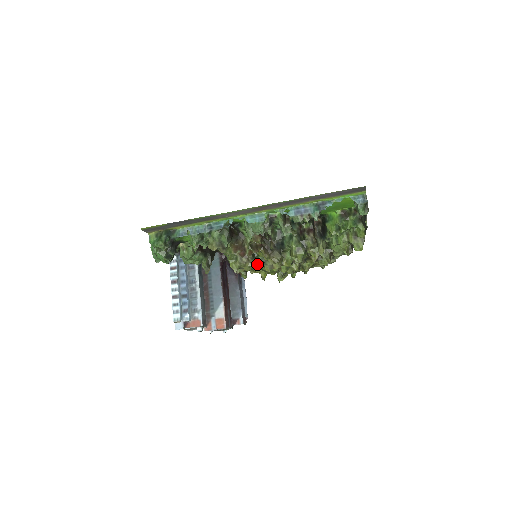
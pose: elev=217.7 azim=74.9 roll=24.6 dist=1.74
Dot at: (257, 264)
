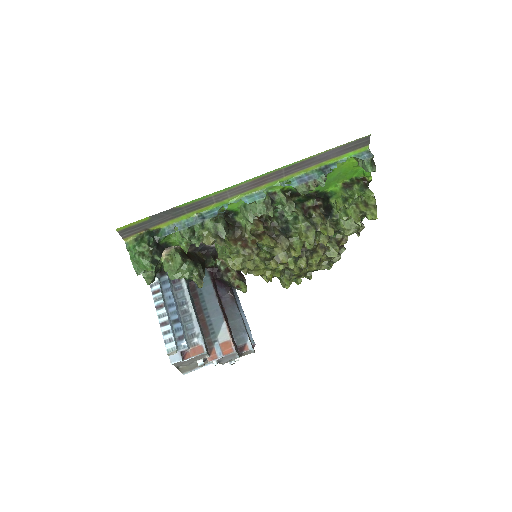
Dot at: (262, 258)
